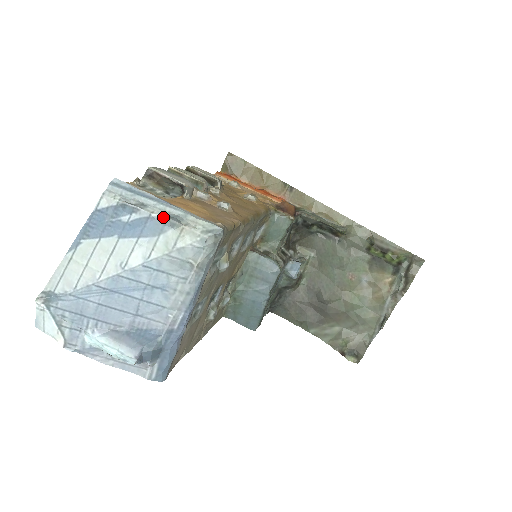
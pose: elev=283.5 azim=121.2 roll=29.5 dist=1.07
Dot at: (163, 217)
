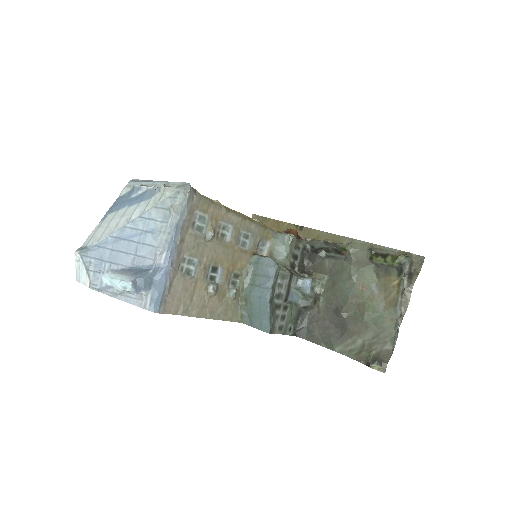
Dot at: (155, 187)
